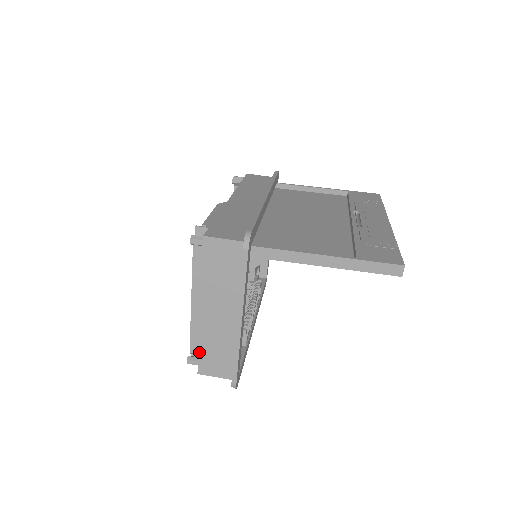
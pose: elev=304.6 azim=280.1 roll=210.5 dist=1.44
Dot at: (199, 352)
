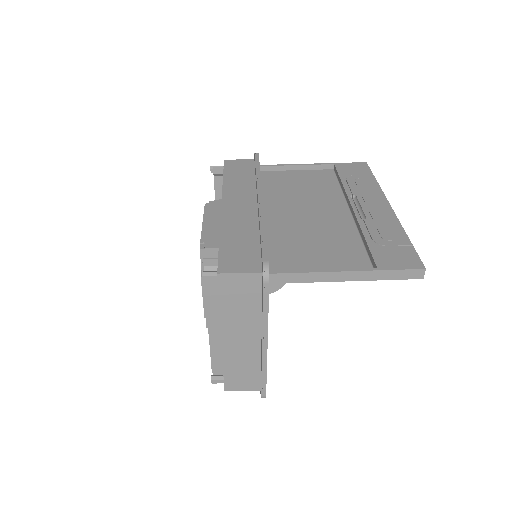
Dot at: (224, 374)
